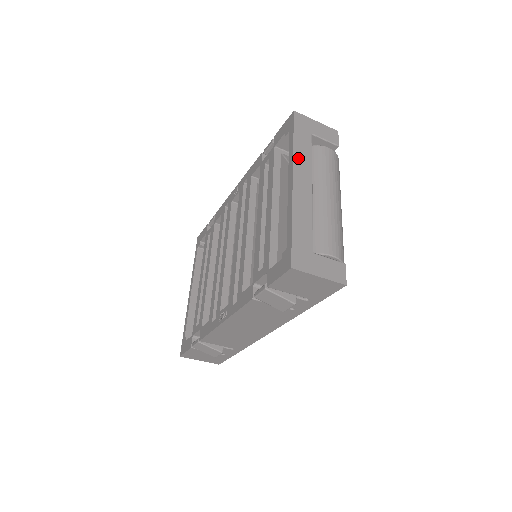
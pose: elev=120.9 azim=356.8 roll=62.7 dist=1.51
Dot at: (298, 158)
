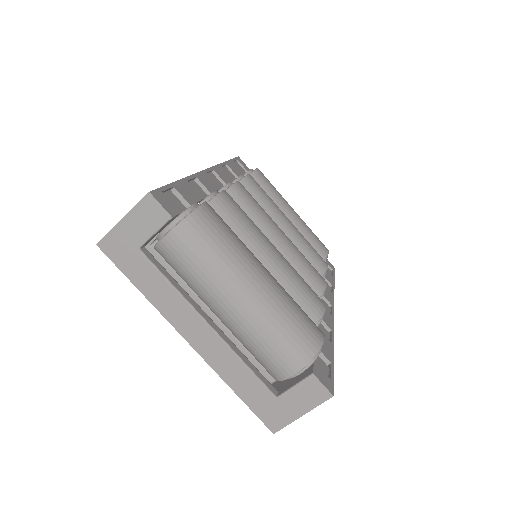
Dot at: (164, 307)
